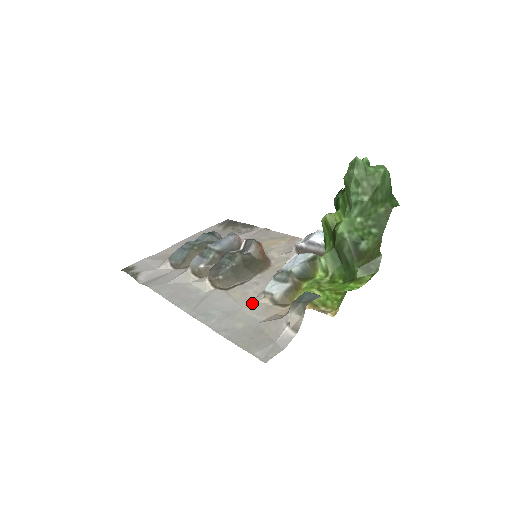
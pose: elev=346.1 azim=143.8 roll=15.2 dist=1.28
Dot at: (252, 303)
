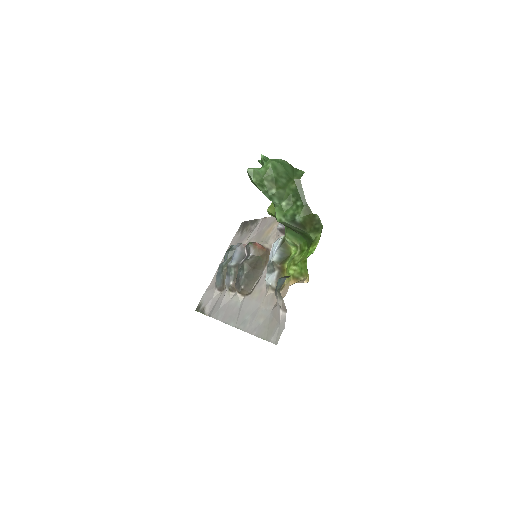
Dot at: (264, 298)
